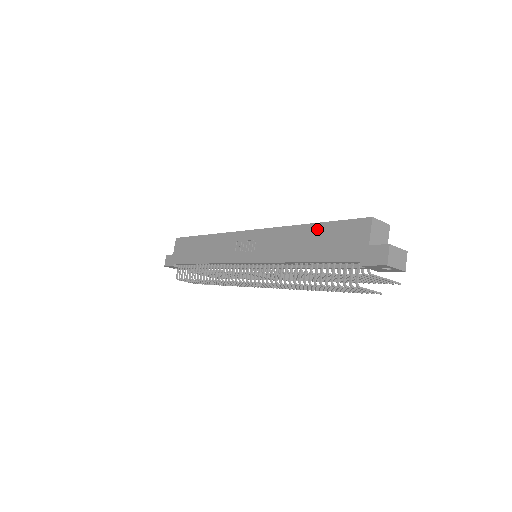
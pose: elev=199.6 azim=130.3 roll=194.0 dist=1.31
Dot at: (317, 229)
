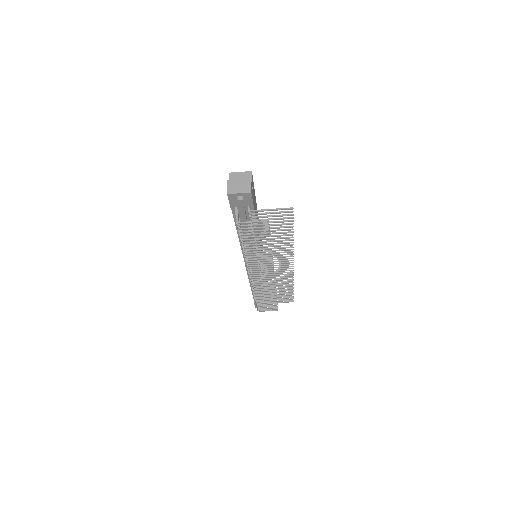
Dot at: occluded
